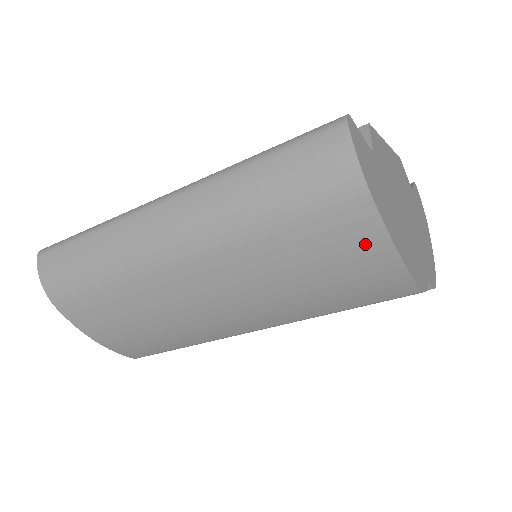
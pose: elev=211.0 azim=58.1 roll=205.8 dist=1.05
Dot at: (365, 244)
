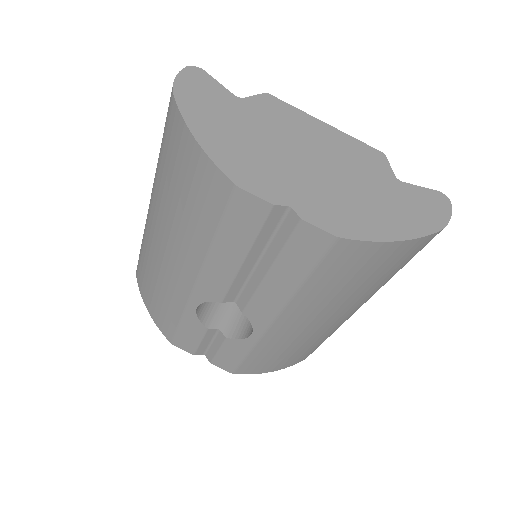
Dot at: (181, 137)
